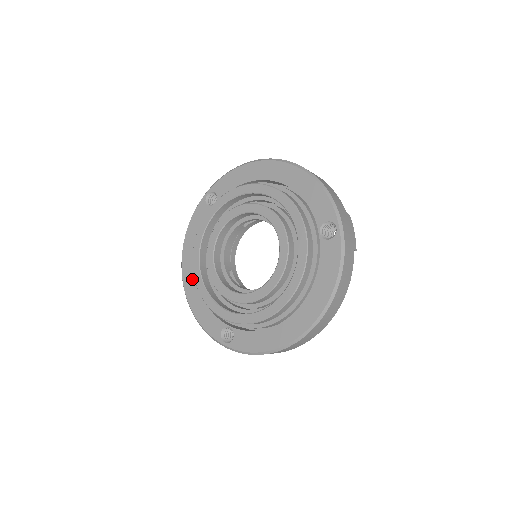
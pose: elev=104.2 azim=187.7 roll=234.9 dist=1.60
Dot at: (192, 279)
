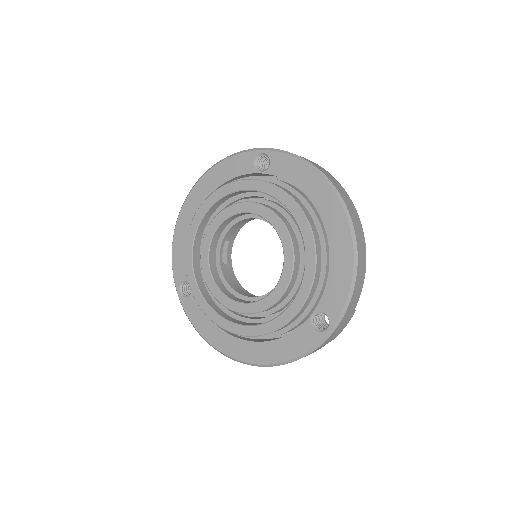
Dot at: (192, 212)
